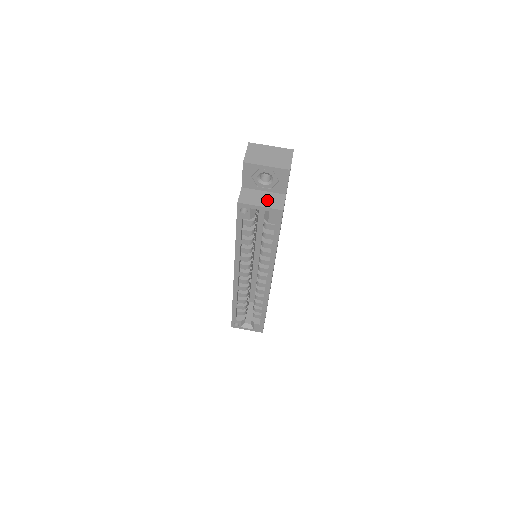
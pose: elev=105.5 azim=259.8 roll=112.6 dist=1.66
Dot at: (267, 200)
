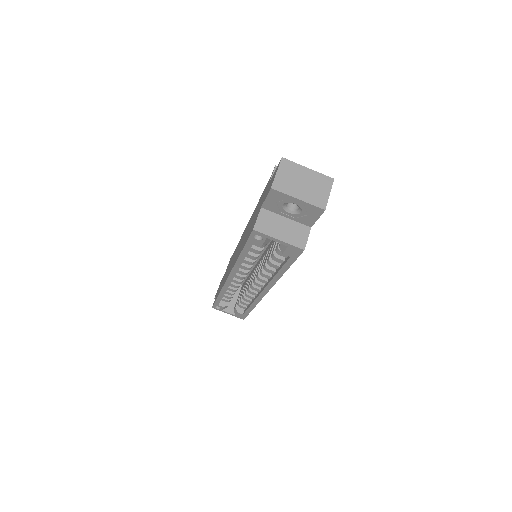
Dot at: (288, 232)
